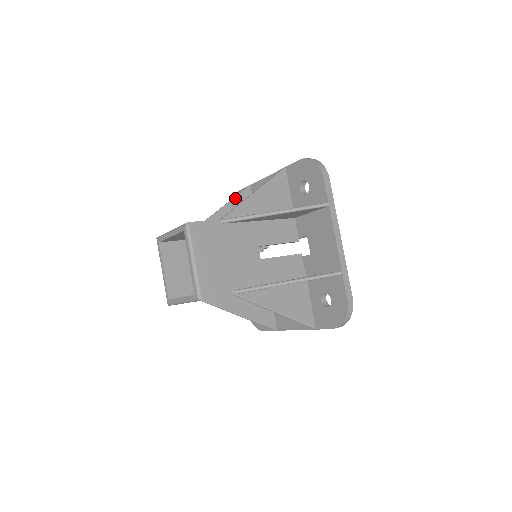
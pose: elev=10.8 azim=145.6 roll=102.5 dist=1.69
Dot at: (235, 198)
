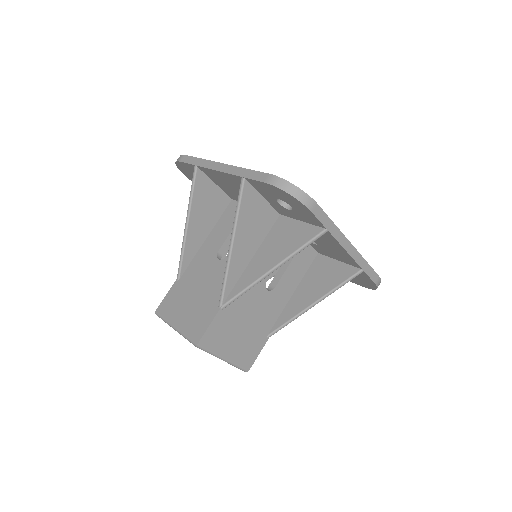
Dot at: (192, 199)
